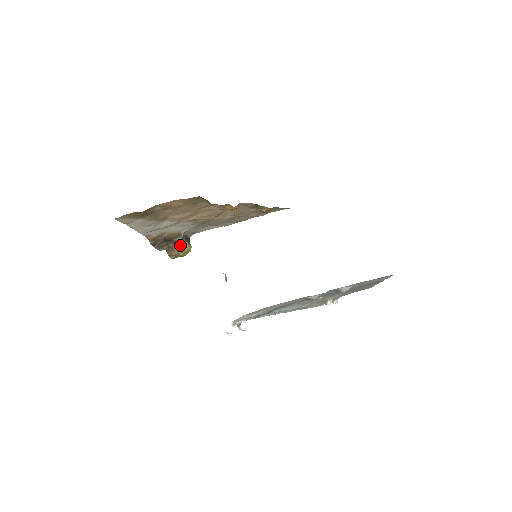
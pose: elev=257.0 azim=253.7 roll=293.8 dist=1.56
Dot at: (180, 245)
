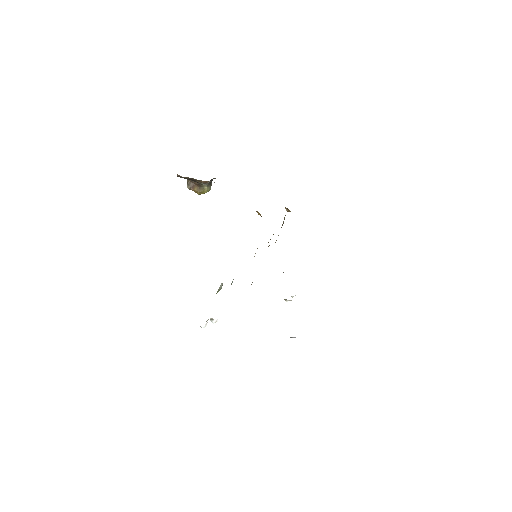
Dot at: (202, 186)
